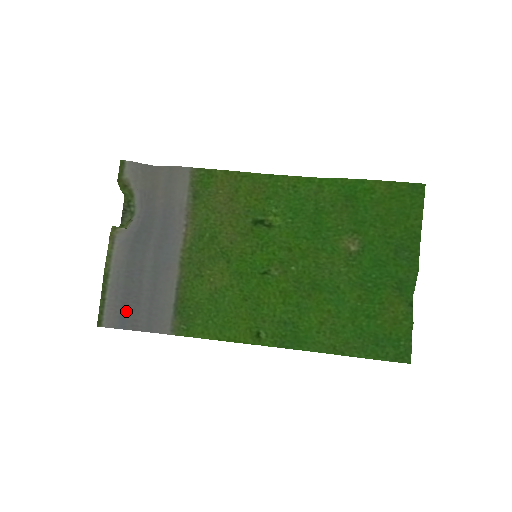
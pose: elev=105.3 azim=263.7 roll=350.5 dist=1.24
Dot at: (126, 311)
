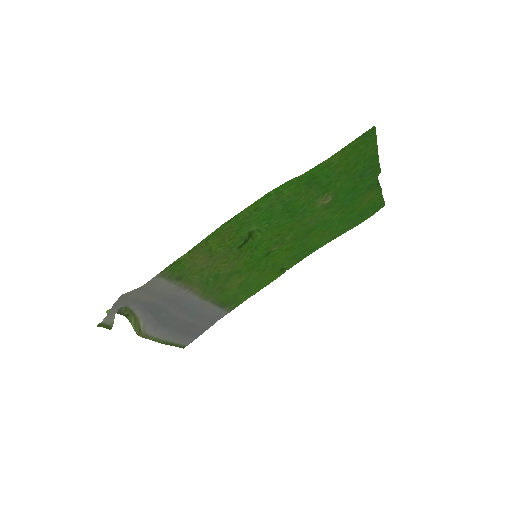
Dot at: (194, 333)
